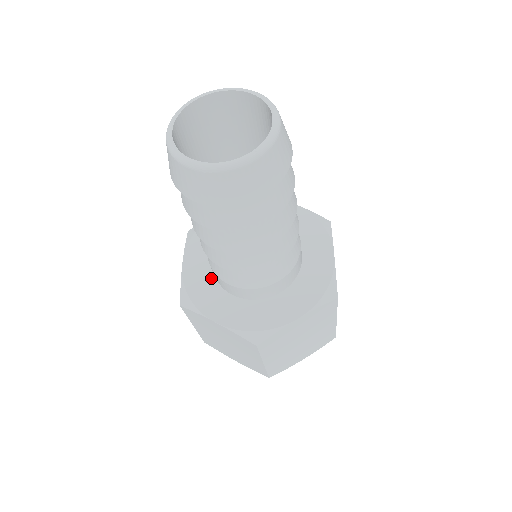
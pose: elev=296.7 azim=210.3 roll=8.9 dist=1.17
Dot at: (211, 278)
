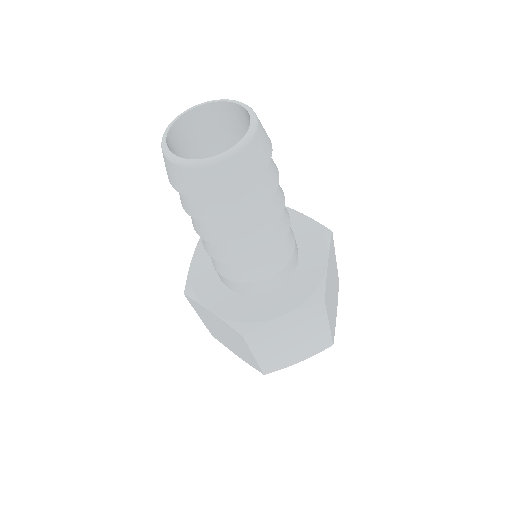
Dot at: (243, 298)
